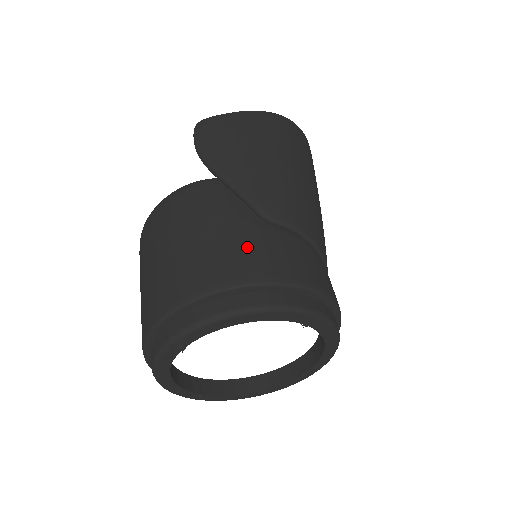
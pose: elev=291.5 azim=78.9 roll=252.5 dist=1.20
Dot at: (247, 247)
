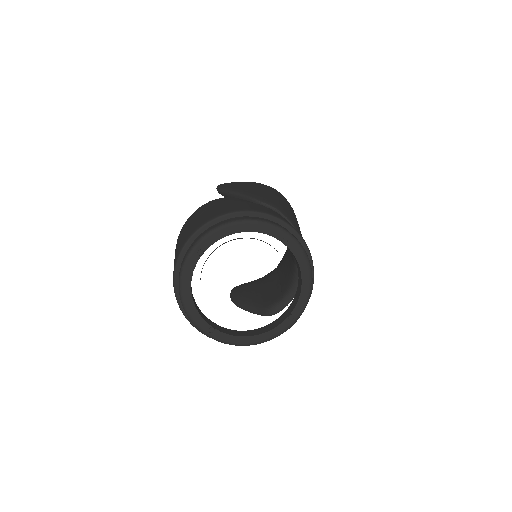
Dot at: (246, 205)
